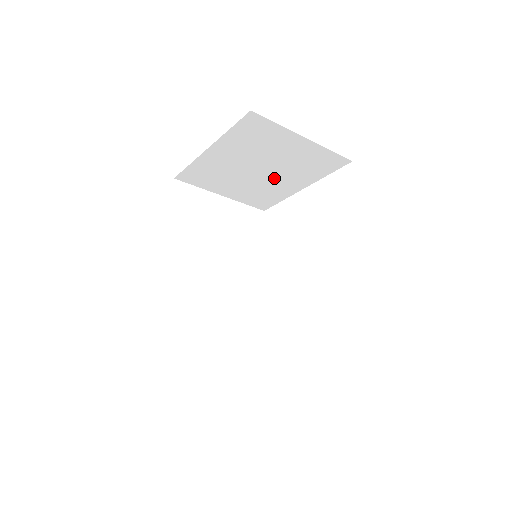
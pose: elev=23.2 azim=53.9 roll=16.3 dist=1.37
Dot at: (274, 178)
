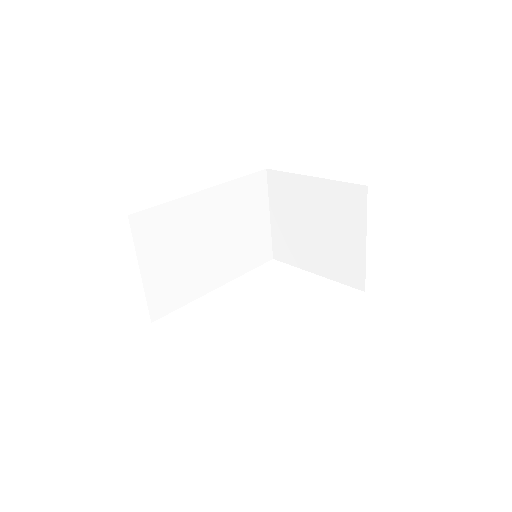
Dot at: (313, 244)
